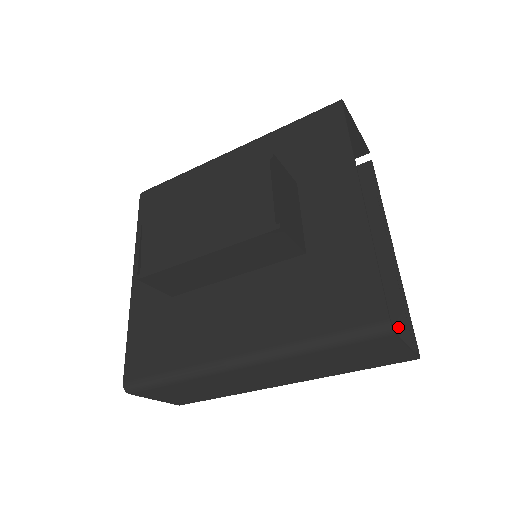
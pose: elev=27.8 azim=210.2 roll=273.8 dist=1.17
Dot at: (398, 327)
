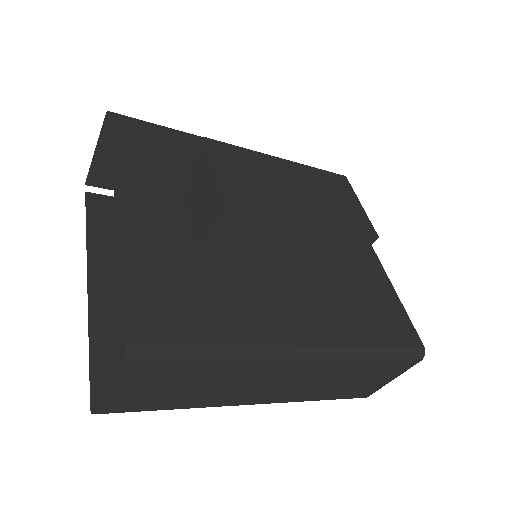
Dot at: occluded
